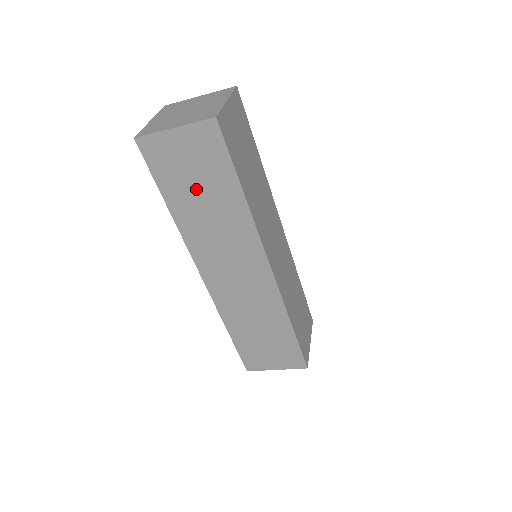
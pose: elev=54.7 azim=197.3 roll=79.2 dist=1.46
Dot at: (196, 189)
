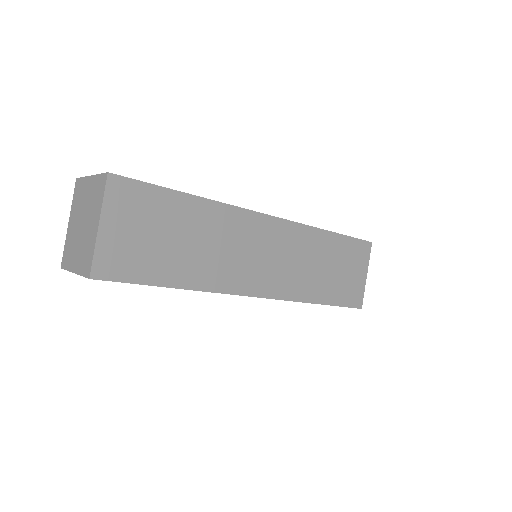
Dot at: occluded
